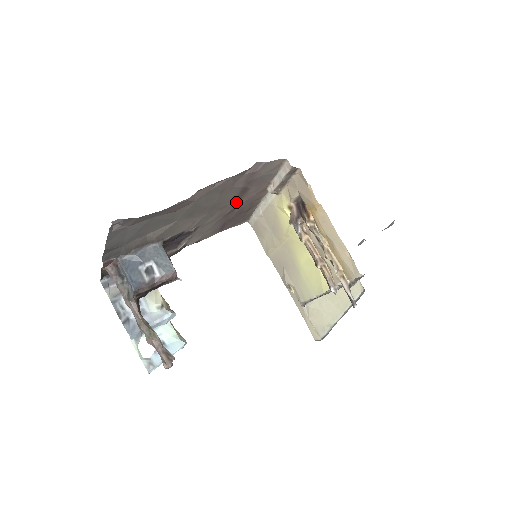
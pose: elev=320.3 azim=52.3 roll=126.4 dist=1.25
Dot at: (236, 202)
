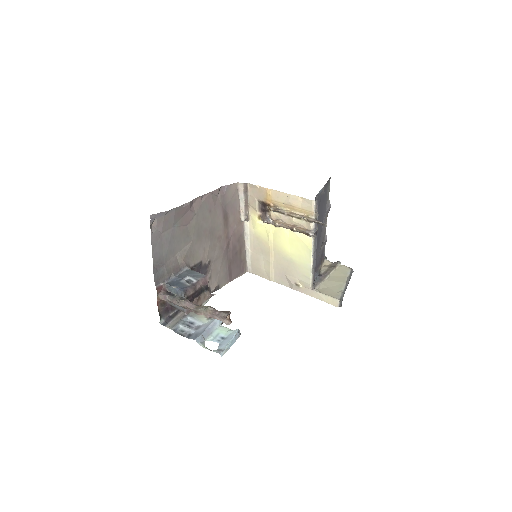
Dot at: (226, 234)
